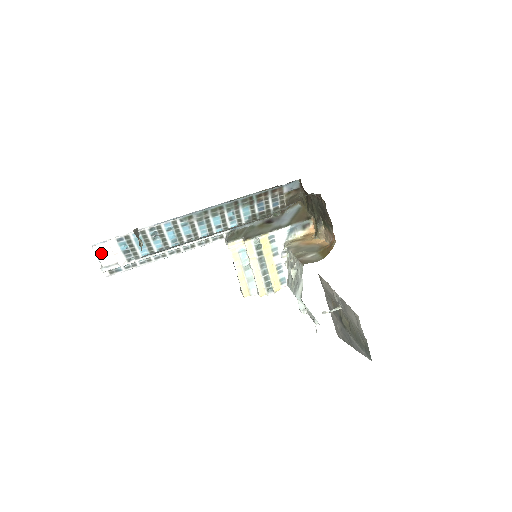
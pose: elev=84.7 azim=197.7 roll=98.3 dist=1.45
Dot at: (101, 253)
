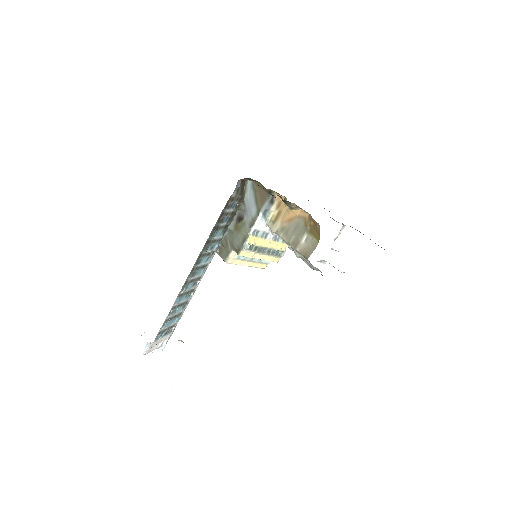
Dot at: (151, 349)
